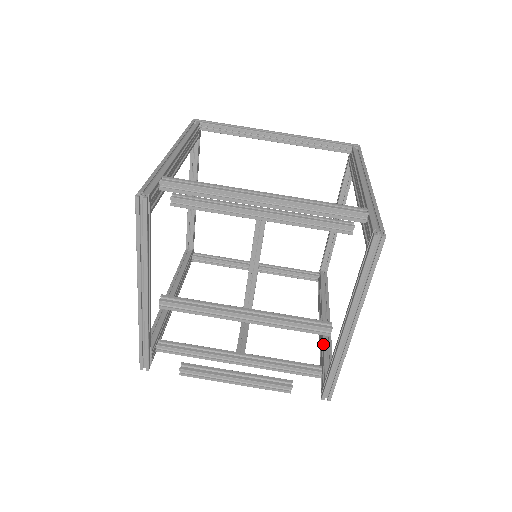
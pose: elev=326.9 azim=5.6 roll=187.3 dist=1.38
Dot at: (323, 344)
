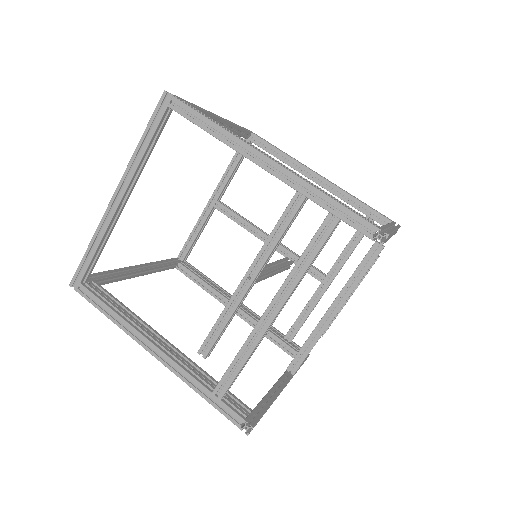
Dot at: occluded
